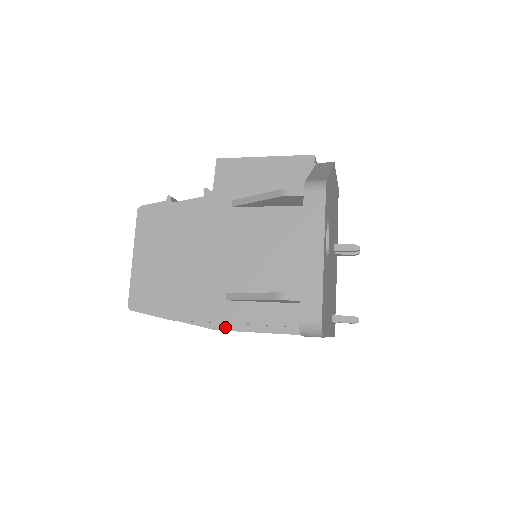
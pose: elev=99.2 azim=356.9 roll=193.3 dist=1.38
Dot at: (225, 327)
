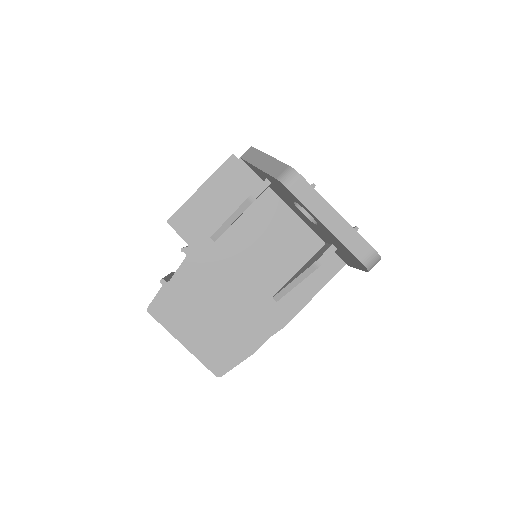
Dot at: (289, 318)
